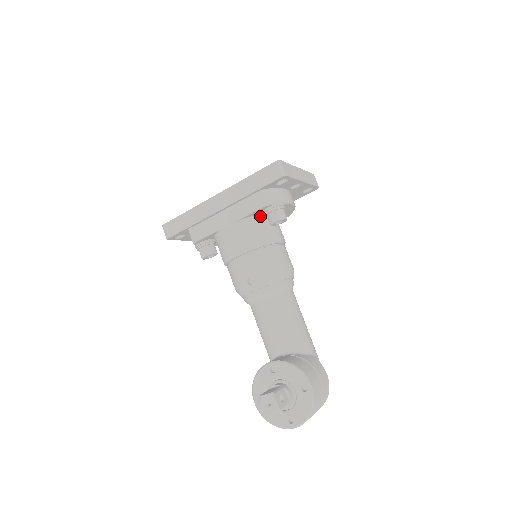
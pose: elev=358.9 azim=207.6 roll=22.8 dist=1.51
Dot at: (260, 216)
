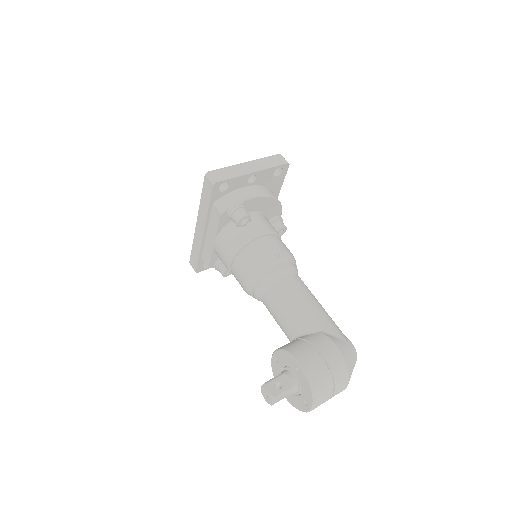
Dot at: (232, 223)
